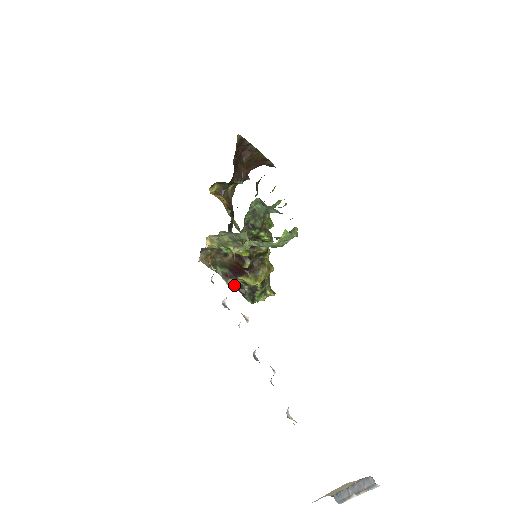
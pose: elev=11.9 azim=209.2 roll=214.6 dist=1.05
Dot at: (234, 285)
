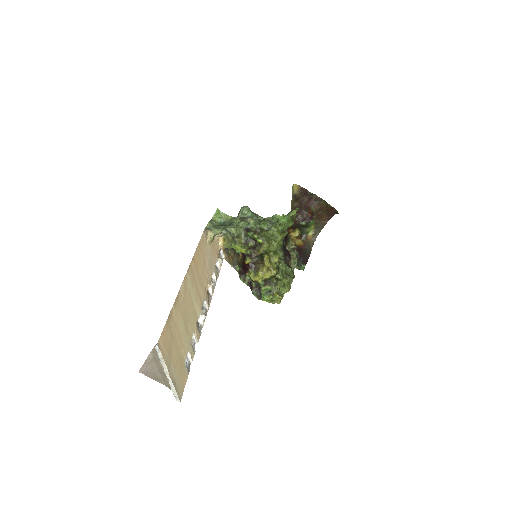
Dot at: (244, 280)
